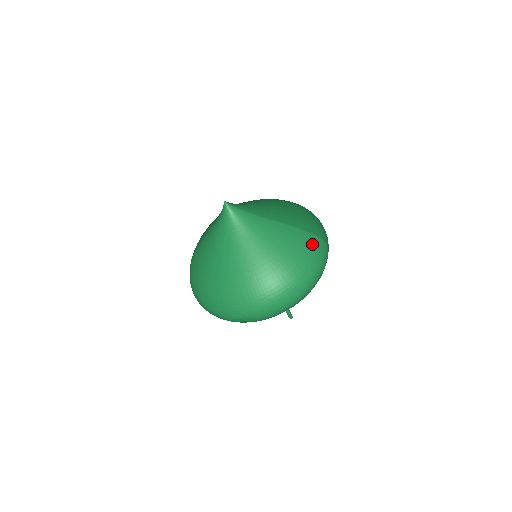
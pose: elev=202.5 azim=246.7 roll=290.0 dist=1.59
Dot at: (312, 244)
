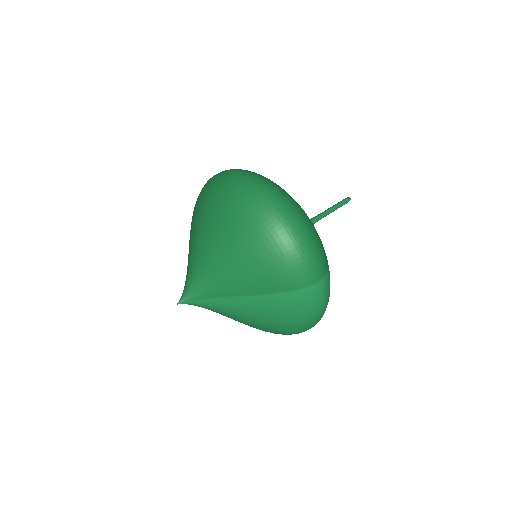
Dot at: (295, 304)
